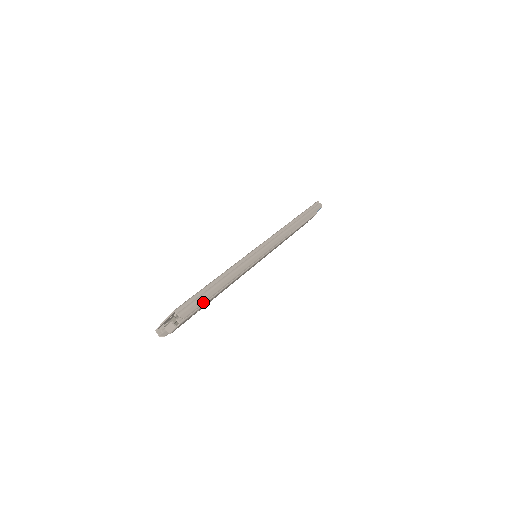
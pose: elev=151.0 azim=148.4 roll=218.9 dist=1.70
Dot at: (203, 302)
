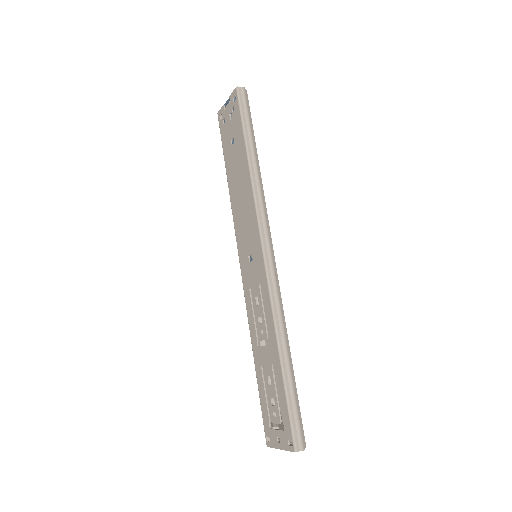
Dot at: occluded
